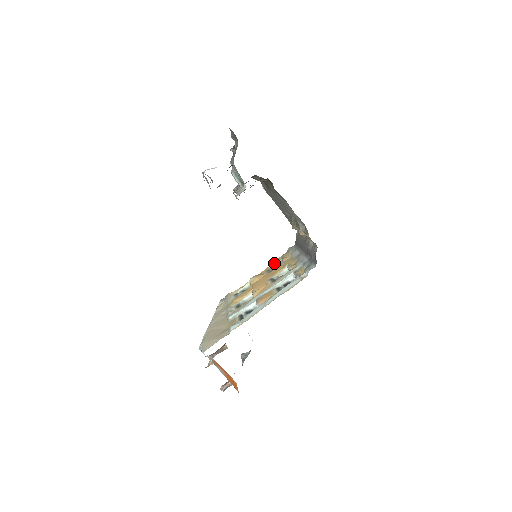
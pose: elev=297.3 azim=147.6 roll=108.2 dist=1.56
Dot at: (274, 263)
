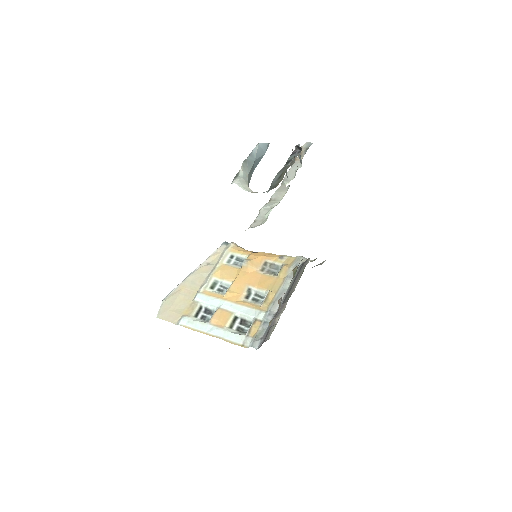
Dot at: (276, 261)
